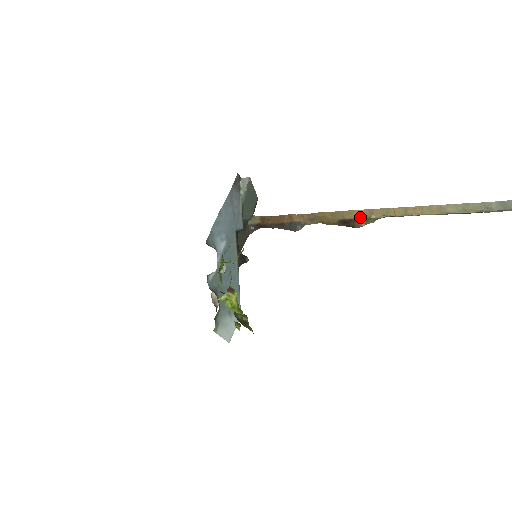
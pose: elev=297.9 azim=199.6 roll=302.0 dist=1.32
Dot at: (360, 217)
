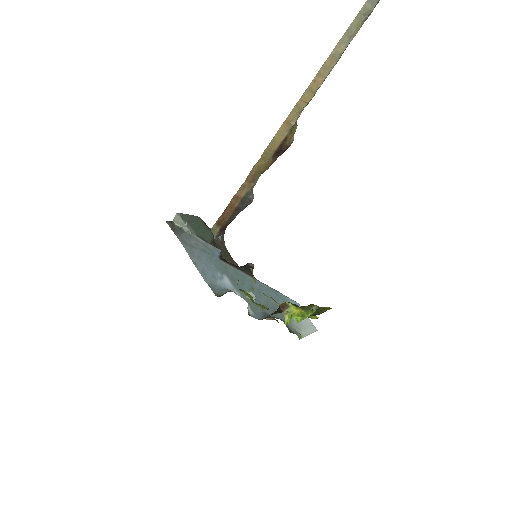
Dot at: (284, 136)
